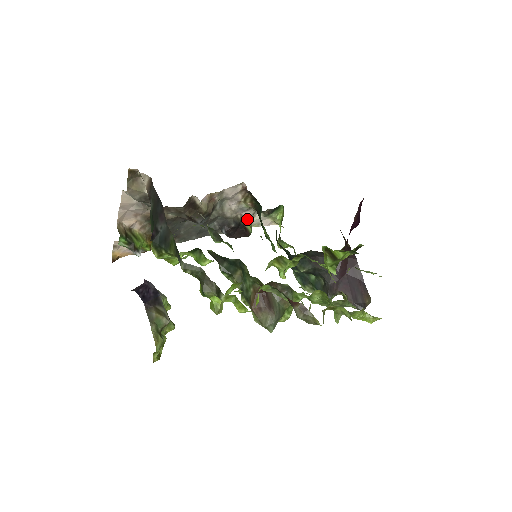
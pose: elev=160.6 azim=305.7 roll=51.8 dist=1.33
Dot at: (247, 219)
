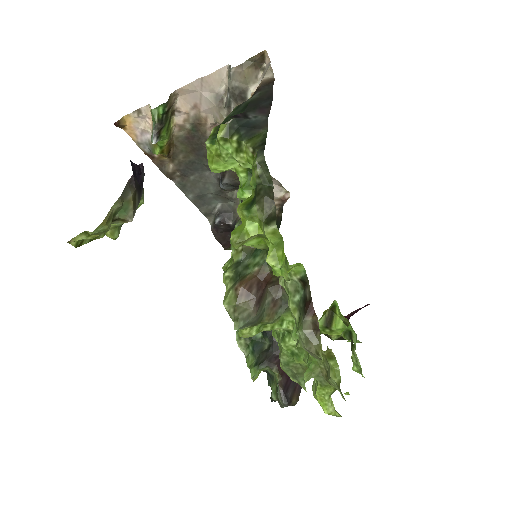
Dot at: occluded
